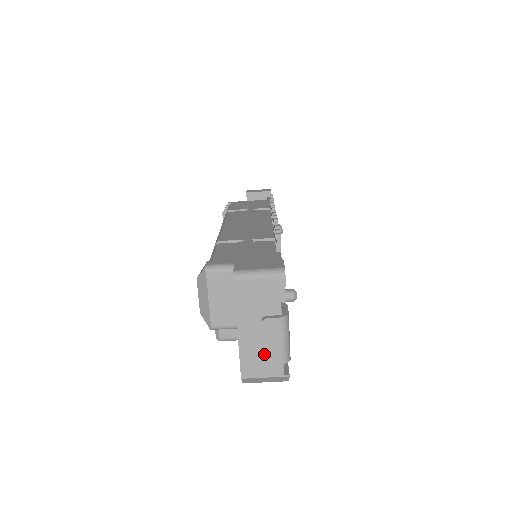
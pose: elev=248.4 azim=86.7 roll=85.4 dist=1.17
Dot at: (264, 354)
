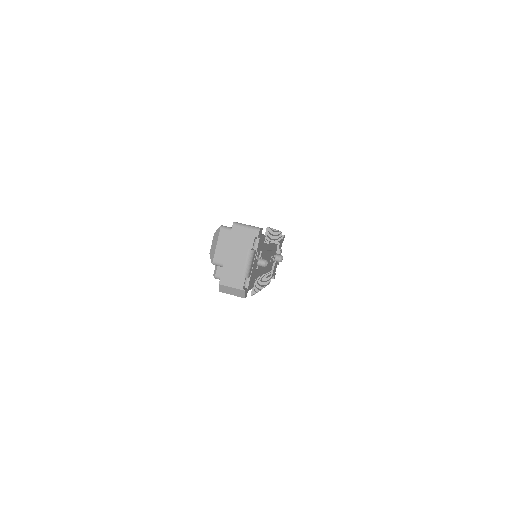
Dot at: (235, 268)
